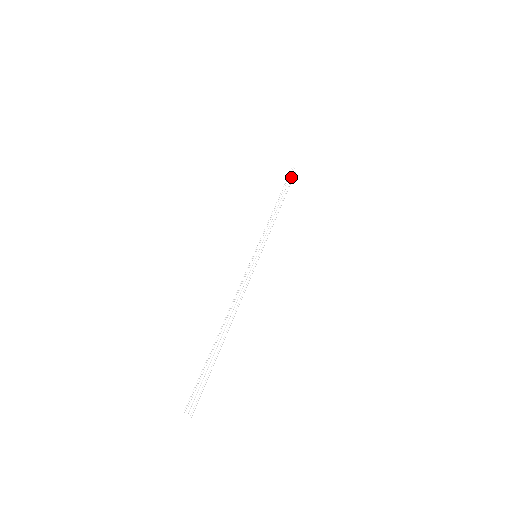
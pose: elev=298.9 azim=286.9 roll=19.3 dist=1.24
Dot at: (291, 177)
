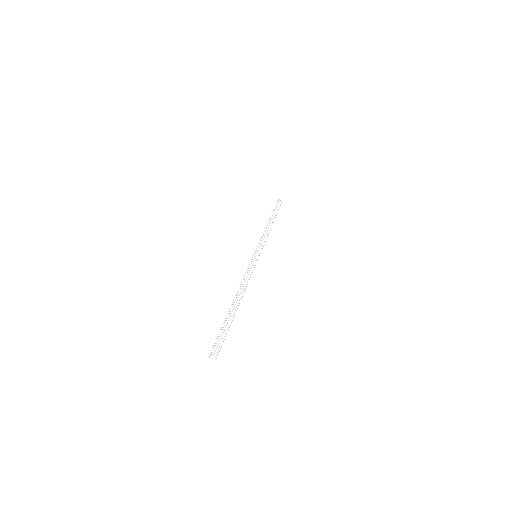
Dot at: (279, 205)
